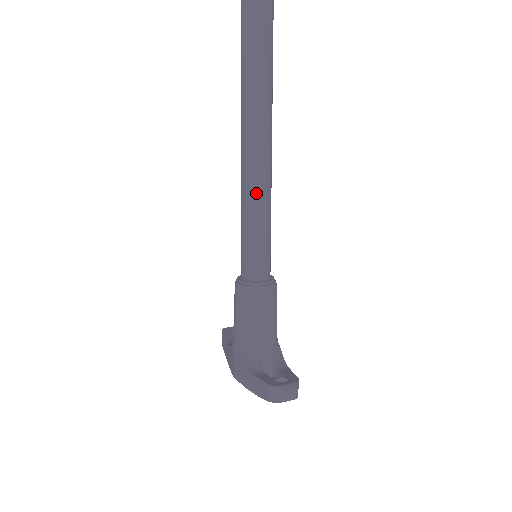
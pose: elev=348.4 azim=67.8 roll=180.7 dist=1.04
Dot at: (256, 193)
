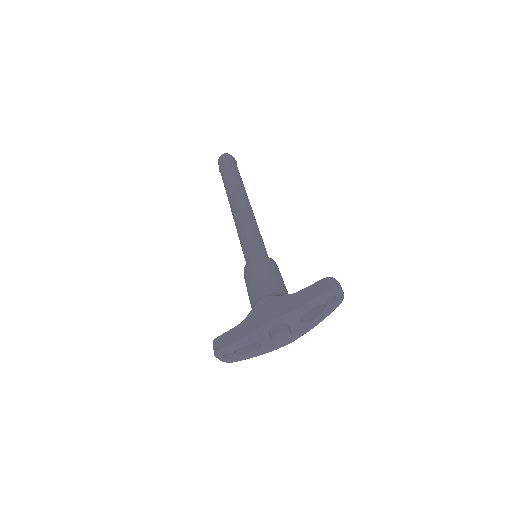
Dot at: (253, 219)
